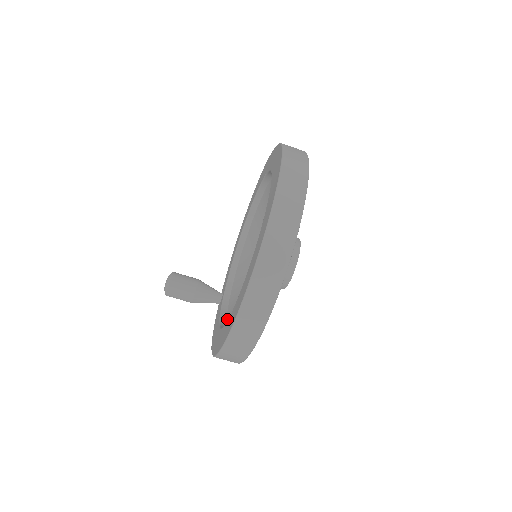
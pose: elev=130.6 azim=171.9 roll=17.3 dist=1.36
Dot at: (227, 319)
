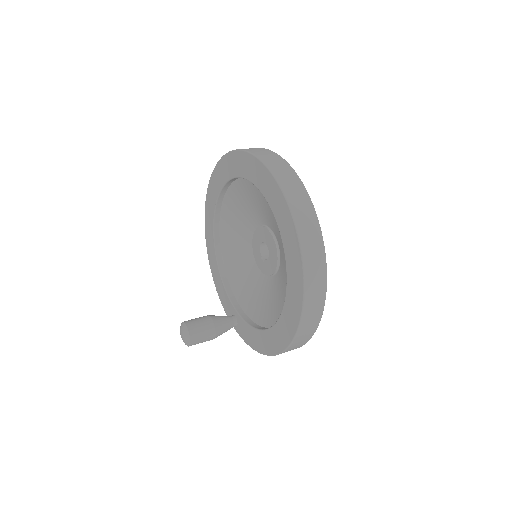
Dot at: (261, 325)
